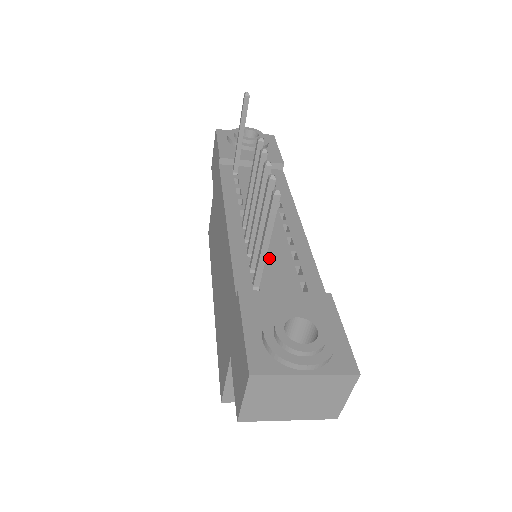
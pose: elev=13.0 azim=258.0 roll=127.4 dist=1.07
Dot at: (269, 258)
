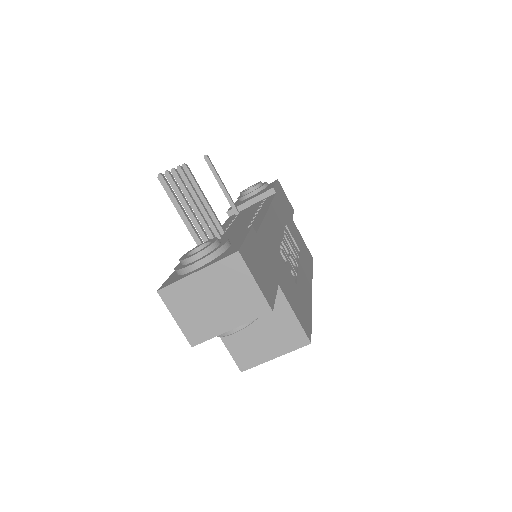
Dot at: occluded
